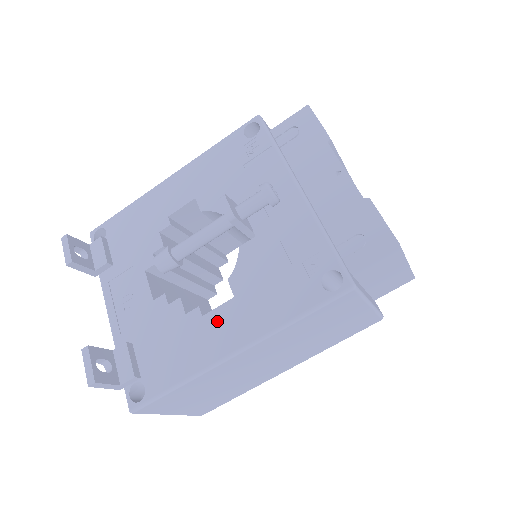
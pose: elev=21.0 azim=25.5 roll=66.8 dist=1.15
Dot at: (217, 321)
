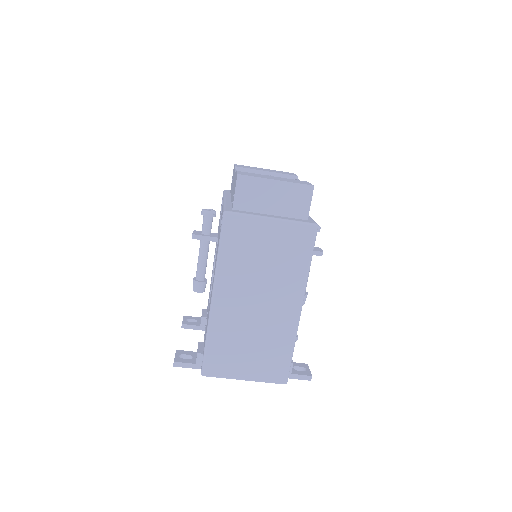
Dot at: (211, 292)
